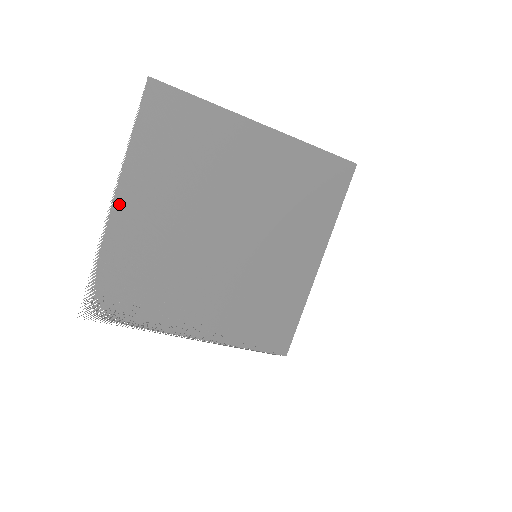
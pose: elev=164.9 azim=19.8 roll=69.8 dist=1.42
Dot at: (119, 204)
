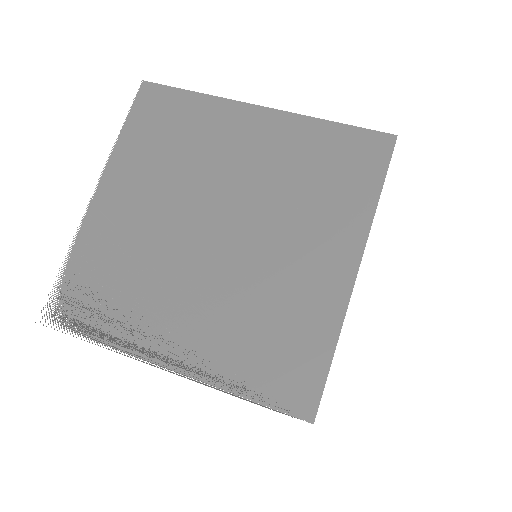
Dot at: (100, 196)
